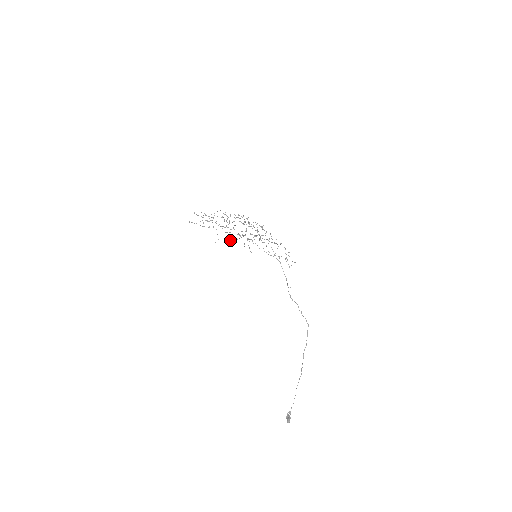
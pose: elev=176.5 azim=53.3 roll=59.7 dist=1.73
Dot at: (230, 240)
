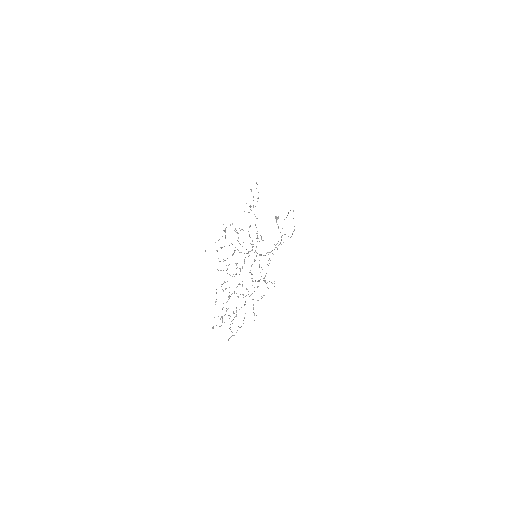
Dot at: occluded
